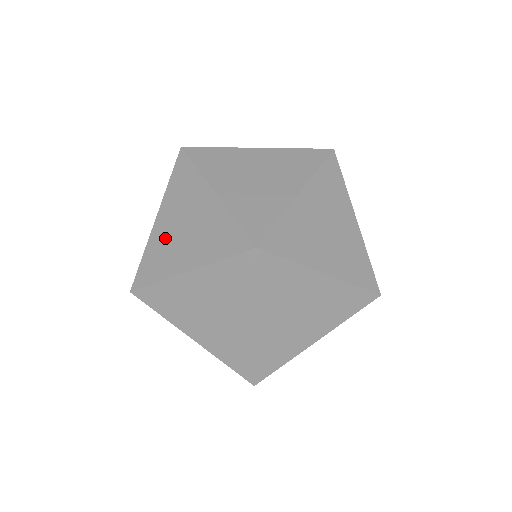
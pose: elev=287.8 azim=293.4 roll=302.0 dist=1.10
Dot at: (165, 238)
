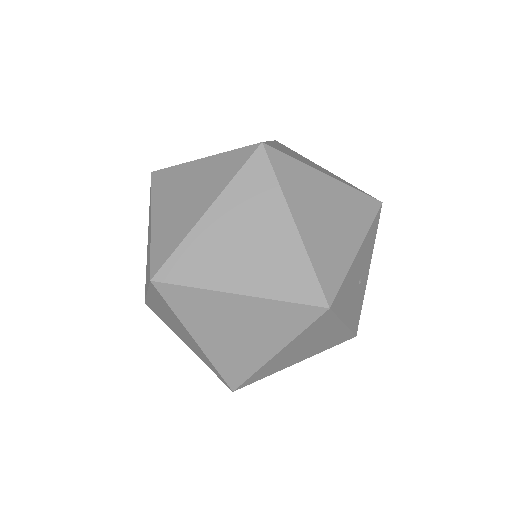
Dot at: (161, 313)
